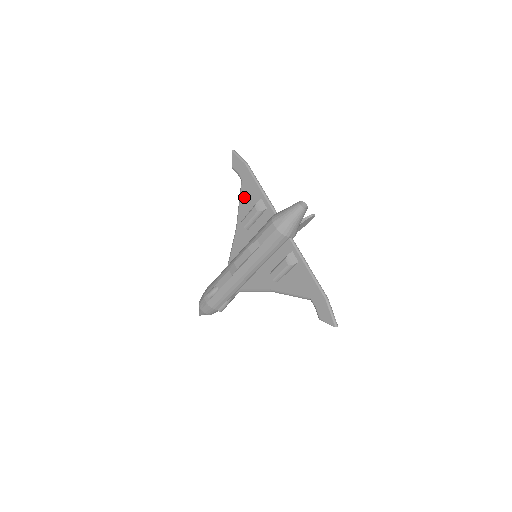
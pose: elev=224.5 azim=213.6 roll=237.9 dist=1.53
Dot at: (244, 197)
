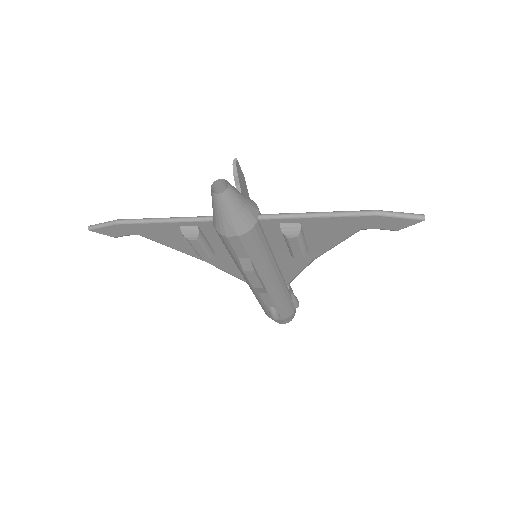
Dot at: (166, 242)
